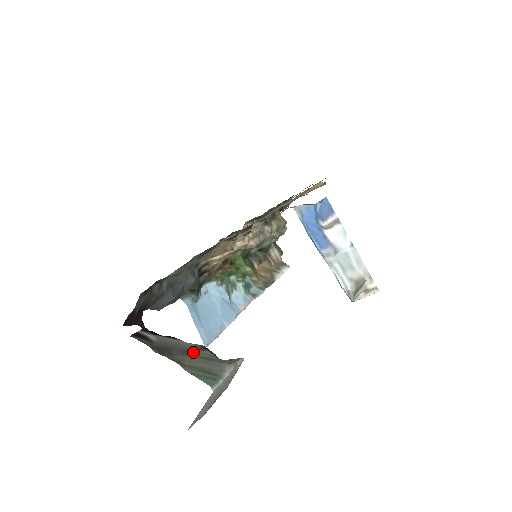
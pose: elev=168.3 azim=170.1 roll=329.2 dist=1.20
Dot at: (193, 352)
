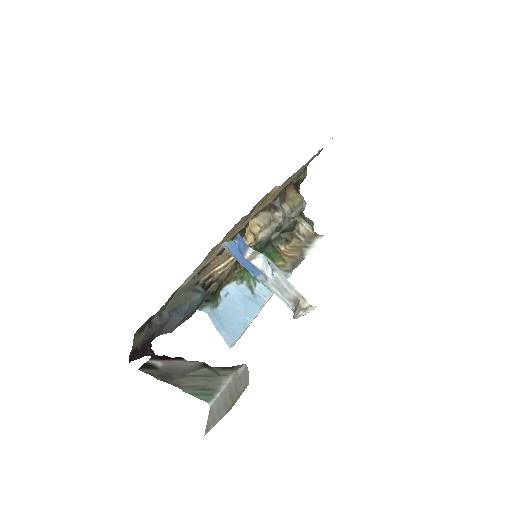
Dot at: (192, 372)
